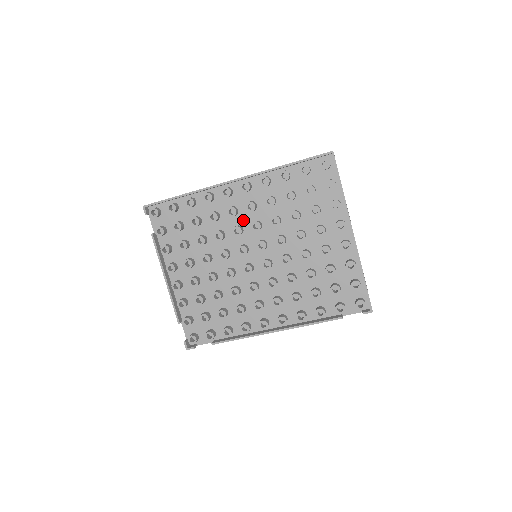
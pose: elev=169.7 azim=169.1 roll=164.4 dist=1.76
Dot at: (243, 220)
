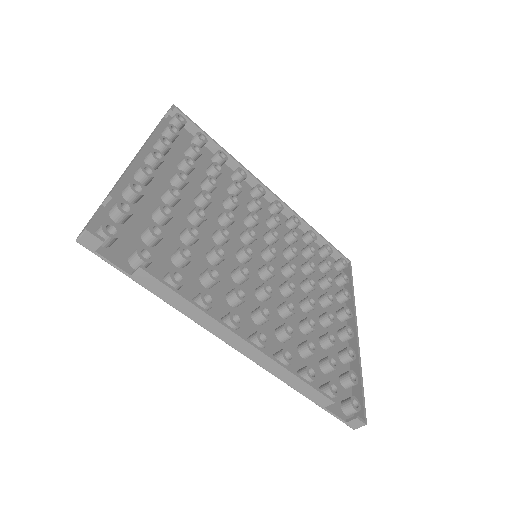
Dot at: occluded
